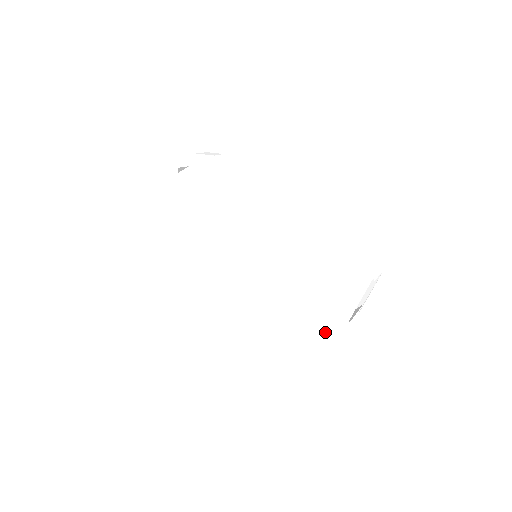
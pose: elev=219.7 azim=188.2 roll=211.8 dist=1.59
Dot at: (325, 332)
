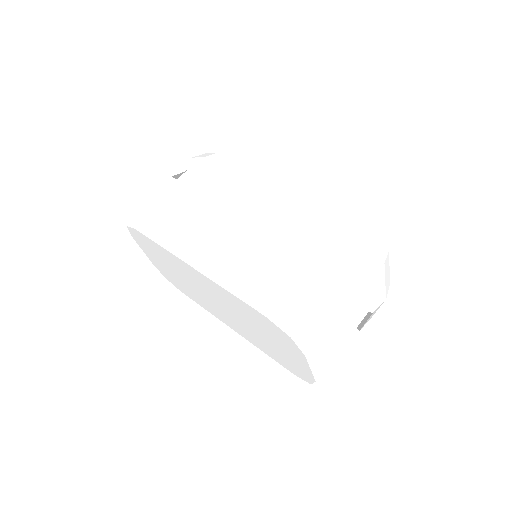
Dot at: (291, 343)
